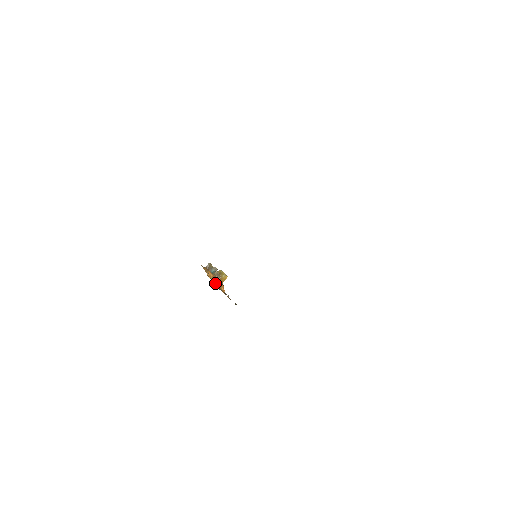
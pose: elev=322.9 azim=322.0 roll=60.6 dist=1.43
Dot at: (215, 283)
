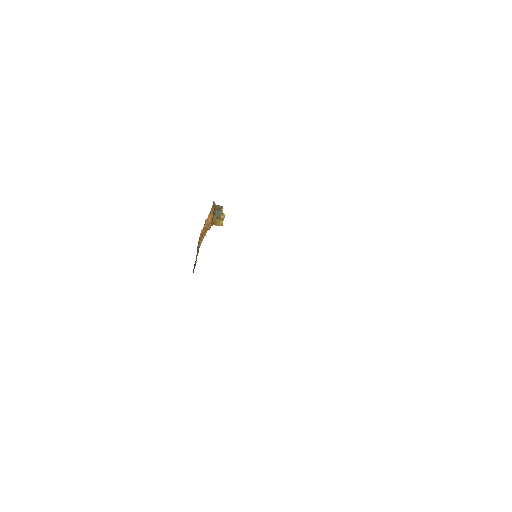
Dot at: (204, 230)
